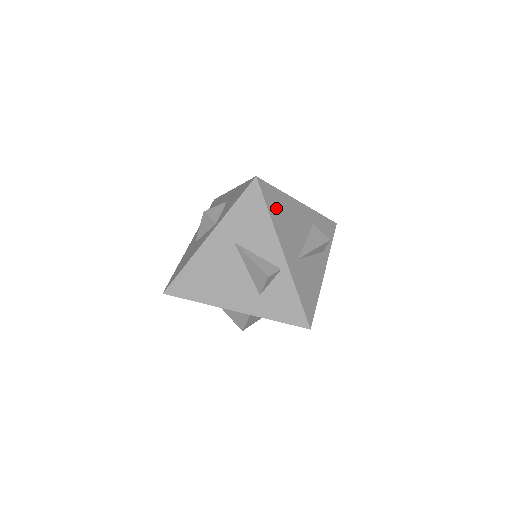
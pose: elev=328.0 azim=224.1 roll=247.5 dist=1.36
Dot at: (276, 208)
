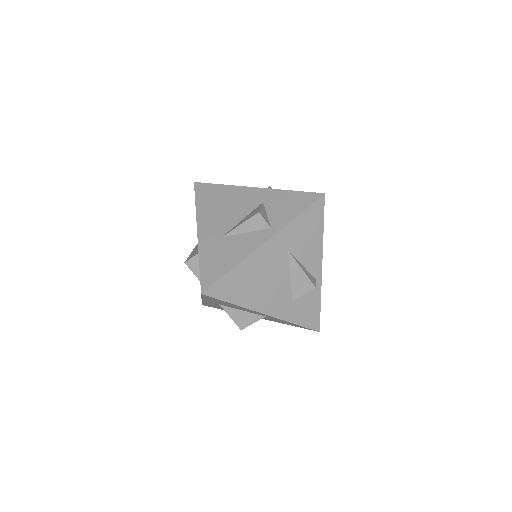
Dot at: occluded
